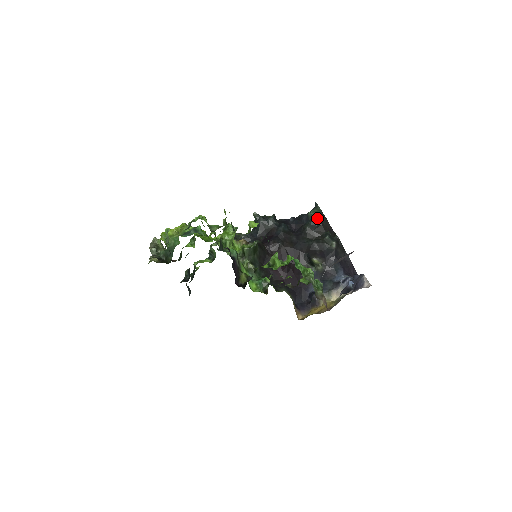
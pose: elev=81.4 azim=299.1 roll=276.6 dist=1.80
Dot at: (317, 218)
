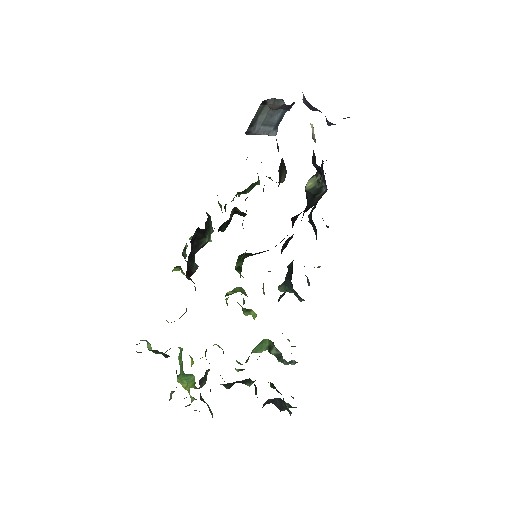
Dot at: occluded
